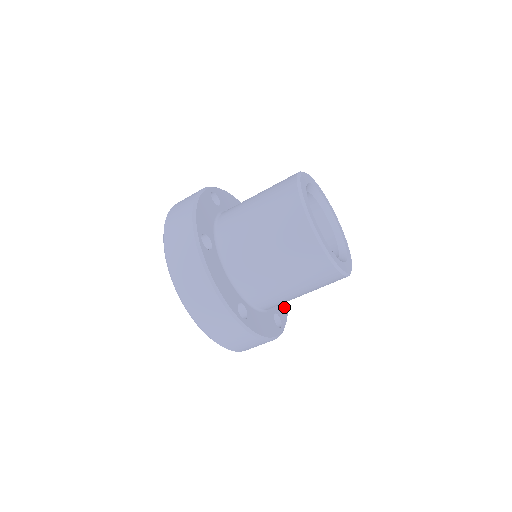
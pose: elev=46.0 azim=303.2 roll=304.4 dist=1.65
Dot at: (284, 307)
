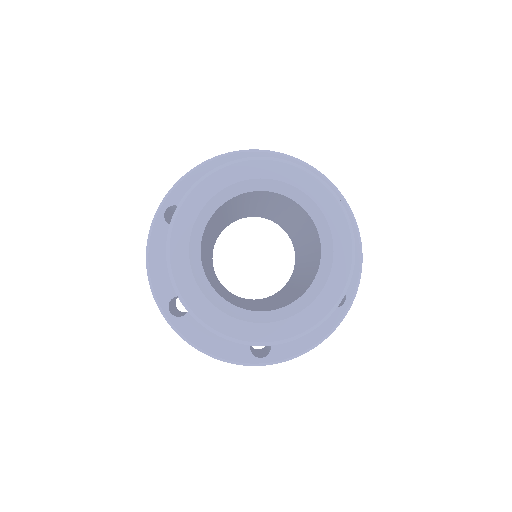
Dot at: occluded
